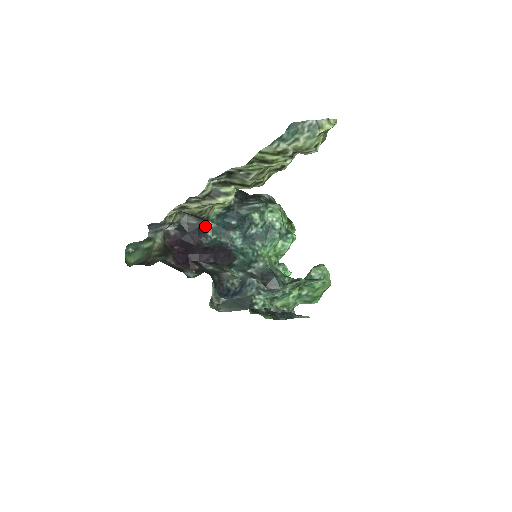
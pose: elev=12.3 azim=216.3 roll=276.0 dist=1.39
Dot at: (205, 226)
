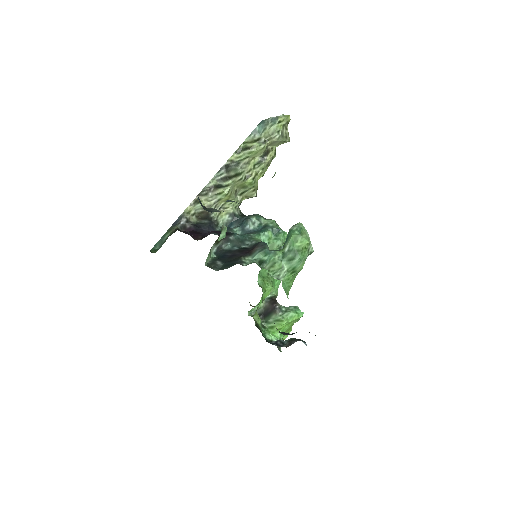
Dot at: (215, 228)
